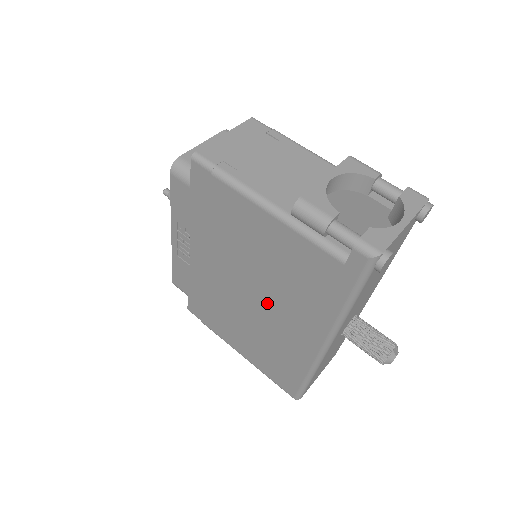
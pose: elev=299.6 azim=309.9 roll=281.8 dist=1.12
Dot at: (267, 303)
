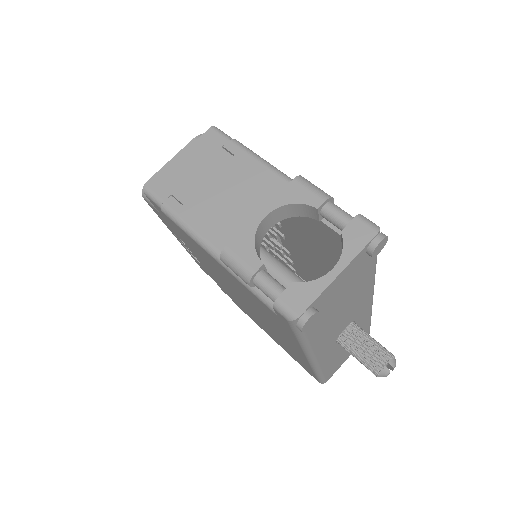
Dot at: (257, 314)
